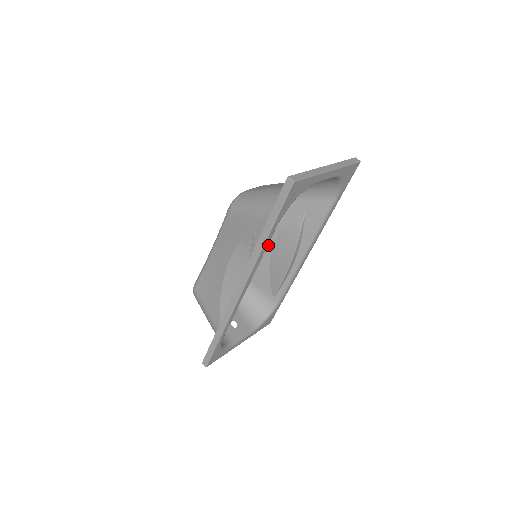
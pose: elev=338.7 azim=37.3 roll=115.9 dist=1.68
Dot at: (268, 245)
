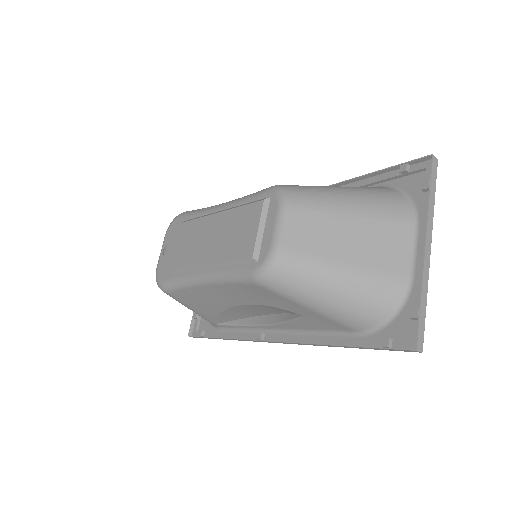
Dot at: occluded
